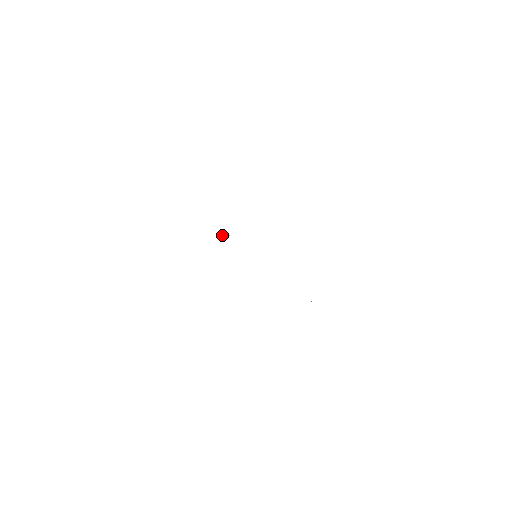
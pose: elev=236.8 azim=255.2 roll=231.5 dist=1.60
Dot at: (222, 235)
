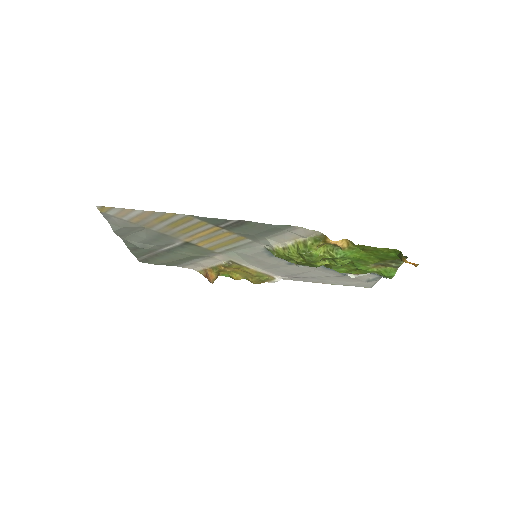
Dot at: (224, 261)
